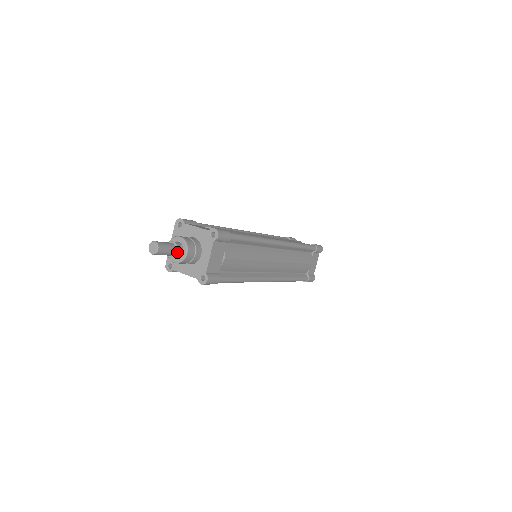
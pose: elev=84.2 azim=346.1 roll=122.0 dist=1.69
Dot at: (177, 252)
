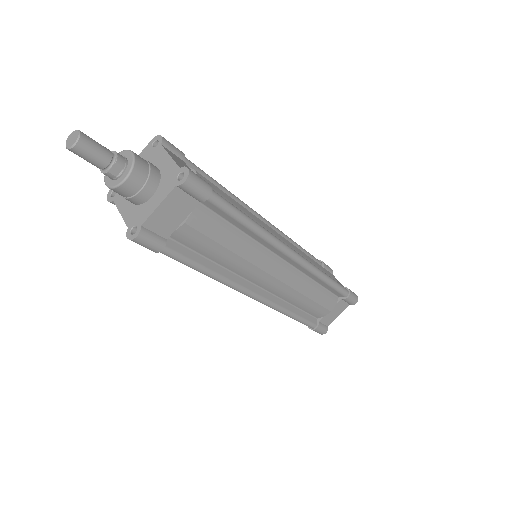
Dot at: (112, 170)
